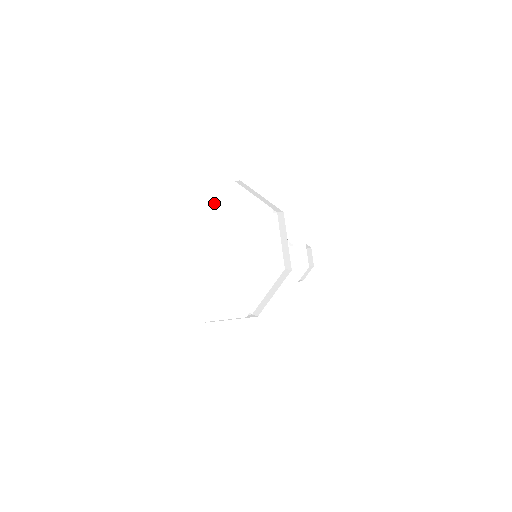
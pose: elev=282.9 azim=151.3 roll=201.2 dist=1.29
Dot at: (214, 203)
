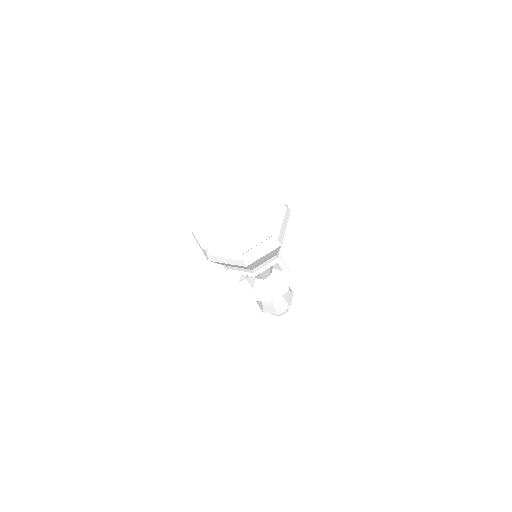
Dot at: (227, 186)
